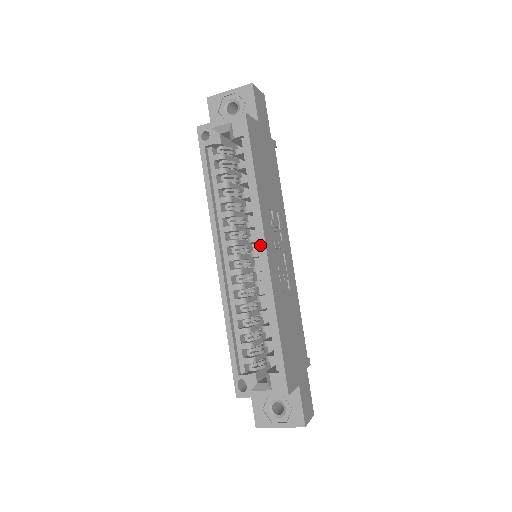
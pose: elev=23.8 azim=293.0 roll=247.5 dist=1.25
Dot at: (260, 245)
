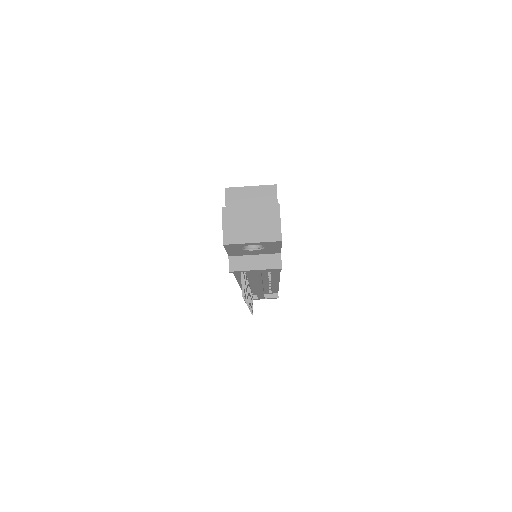
Dot at: occluded
